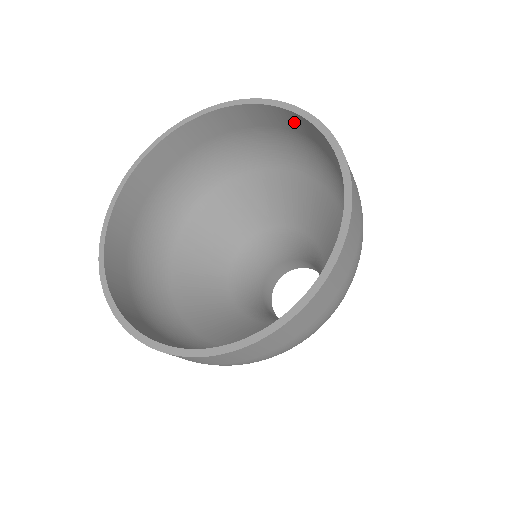
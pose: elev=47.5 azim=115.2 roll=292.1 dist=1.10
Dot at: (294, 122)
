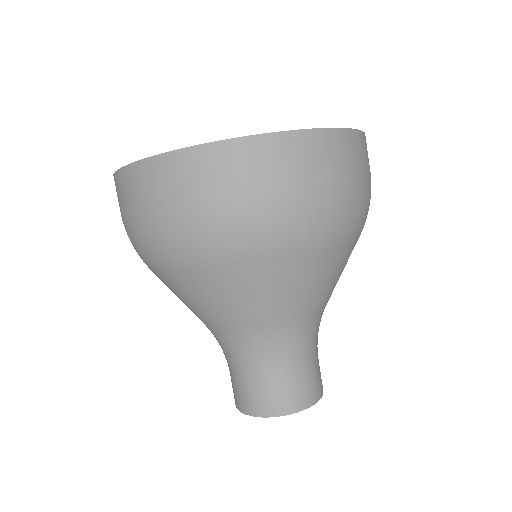
Dot at: occluded
